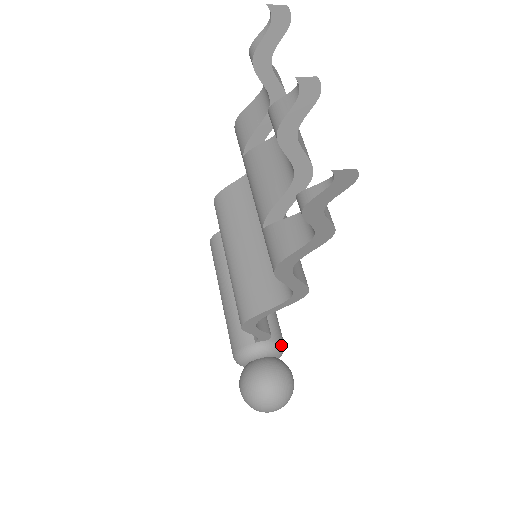
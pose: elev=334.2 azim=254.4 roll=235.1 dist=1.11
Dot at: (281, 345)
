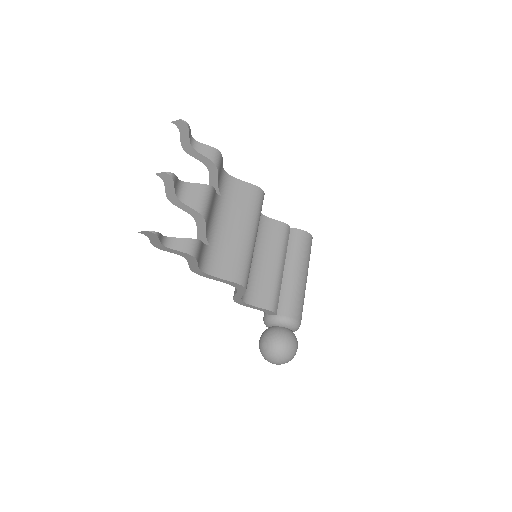
Dot at: (288, 320)
